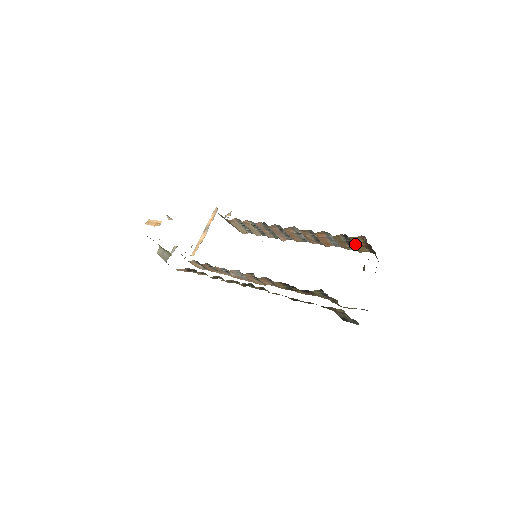
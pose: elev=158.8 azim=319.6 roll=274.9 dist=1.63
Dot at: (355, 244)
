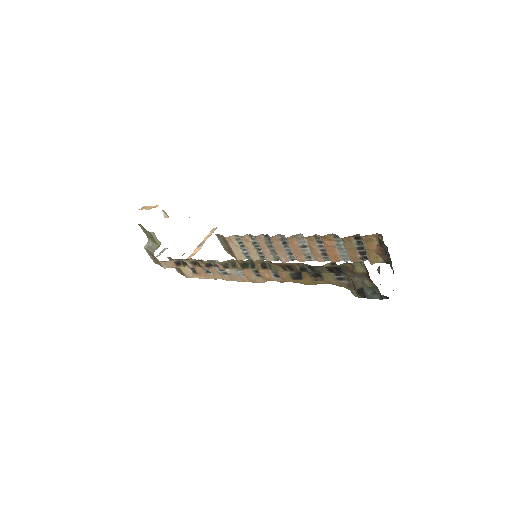
Dot at: (368, 249)
